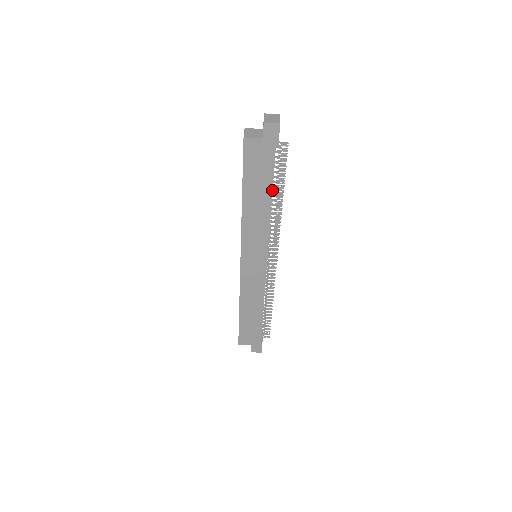
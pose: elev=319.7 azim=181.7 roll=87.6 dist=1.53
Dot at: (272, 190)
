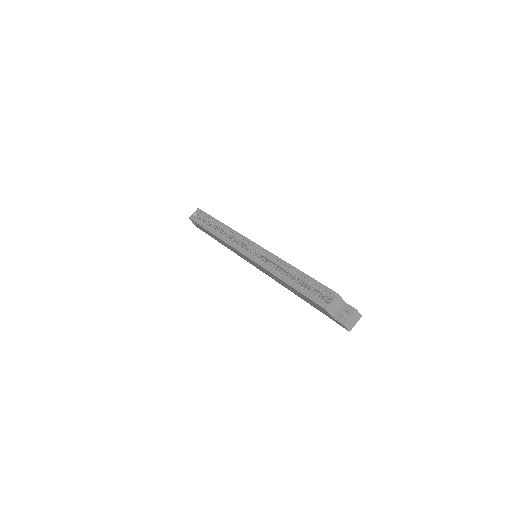
Dot at: (304, 300)
